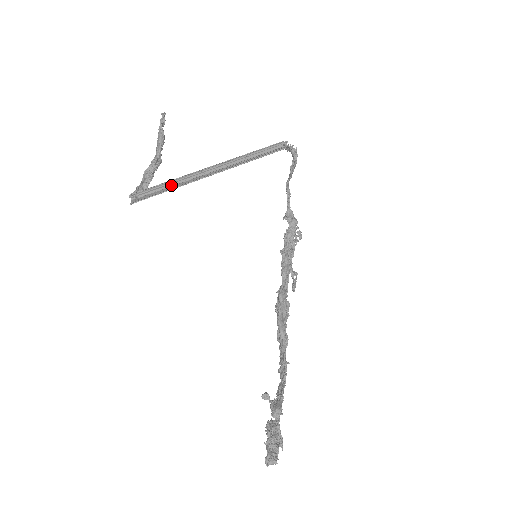
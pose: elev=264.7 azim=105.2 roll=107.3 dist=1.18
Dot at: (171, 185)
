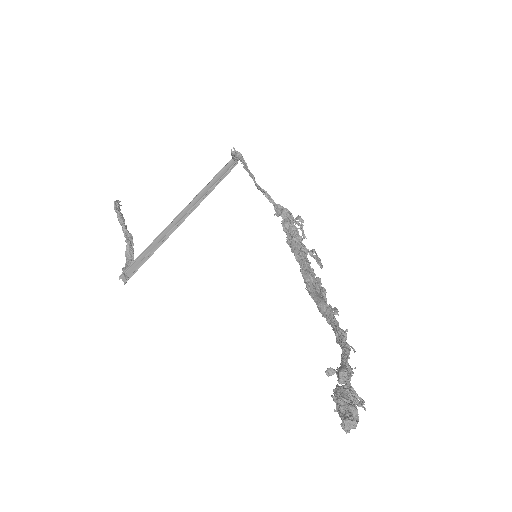
Dot at: (151, 249)
